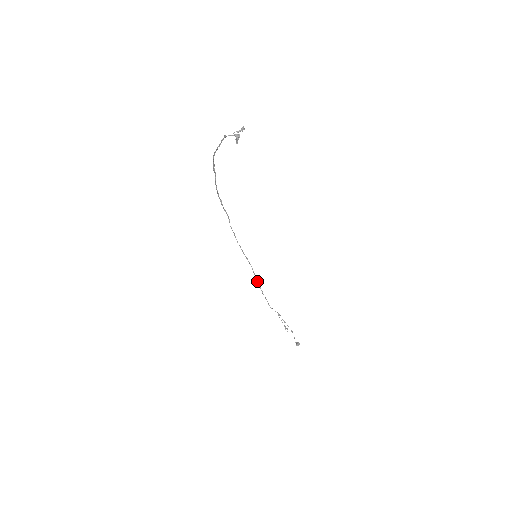
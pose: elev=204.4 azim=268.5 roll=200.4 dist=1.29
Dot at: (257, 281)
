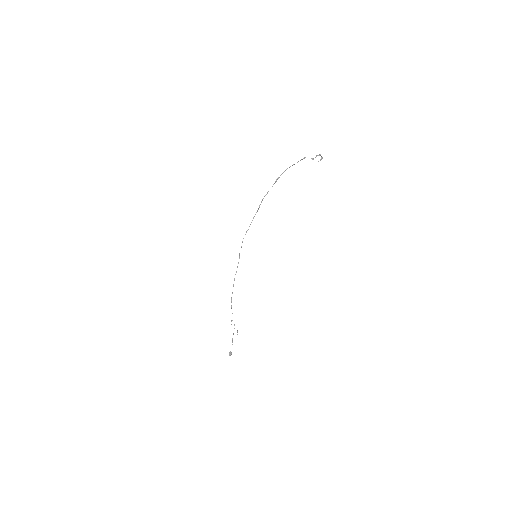
Dot at: (233, 286)
